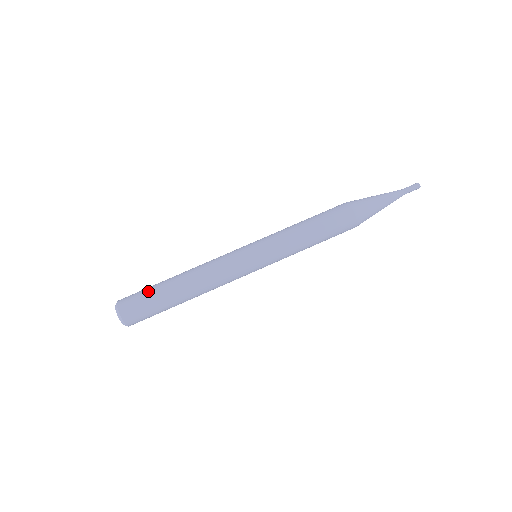
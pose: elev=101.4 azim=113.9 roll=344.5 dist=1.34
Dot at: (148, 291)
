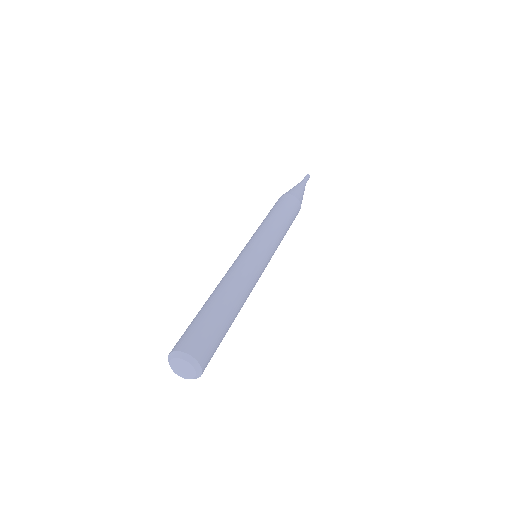
Dot at: (192, 322)
